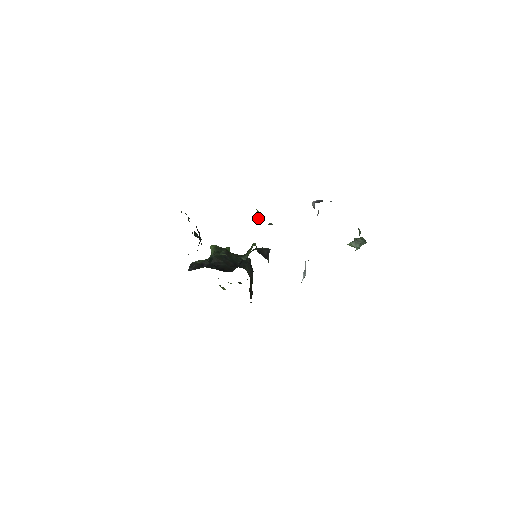
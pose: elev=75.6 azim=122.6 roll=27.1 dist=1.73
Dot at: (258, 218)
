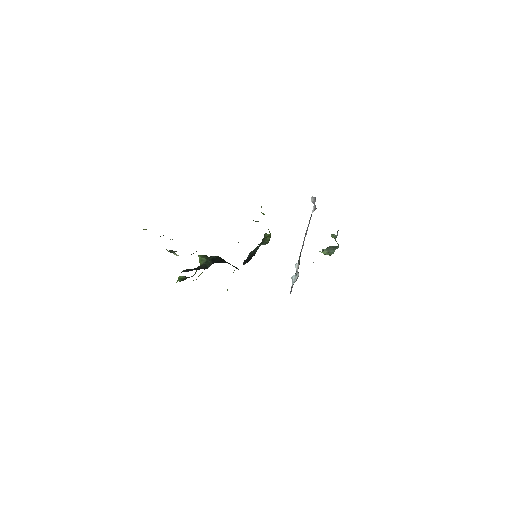
Dot at: occluded
